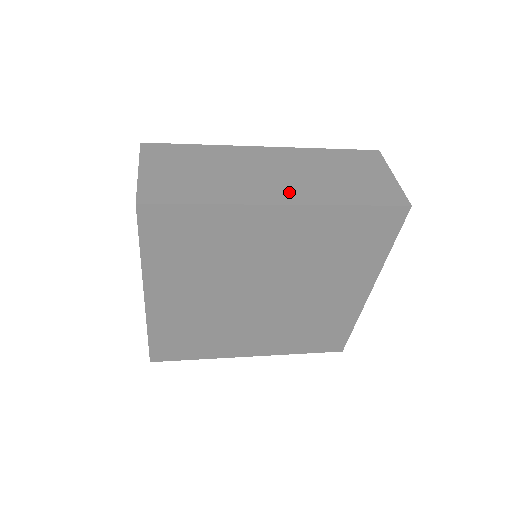
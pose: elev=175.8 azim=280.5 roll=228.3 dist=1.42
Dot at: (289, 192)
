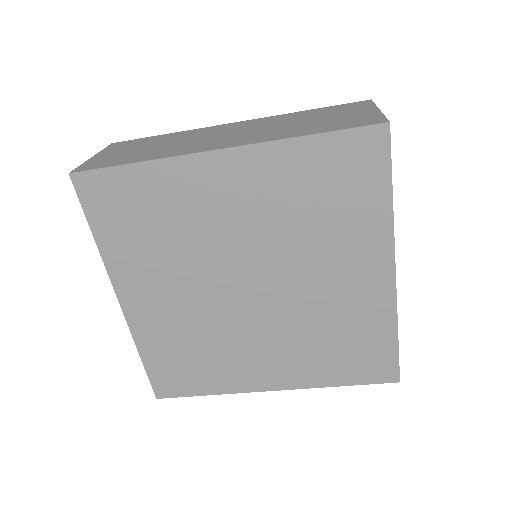
Dot at: (235, 141)
